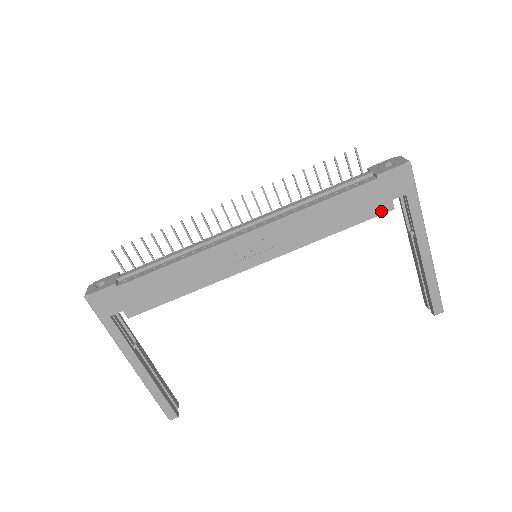
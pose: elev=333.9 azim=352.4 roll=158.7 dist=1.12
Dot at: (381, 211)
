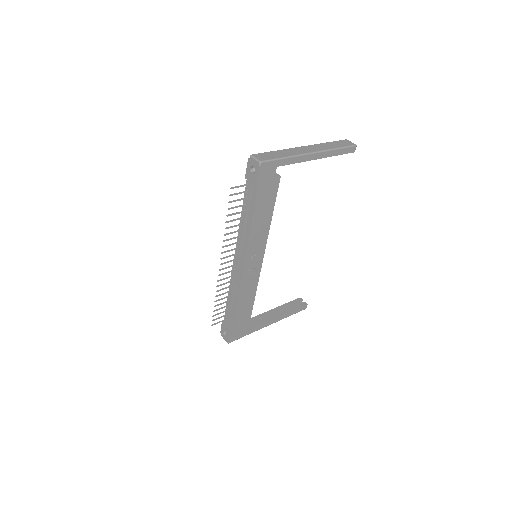
Dot at: (277, 185)
